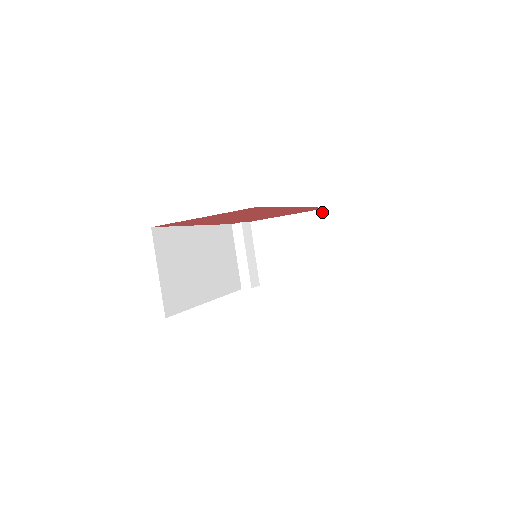
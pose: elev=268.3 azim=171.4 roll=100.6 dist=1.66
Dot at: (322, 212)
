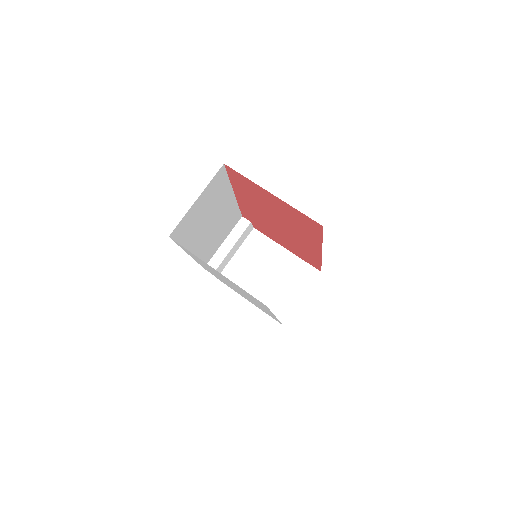
Dot at: (313, 270)
